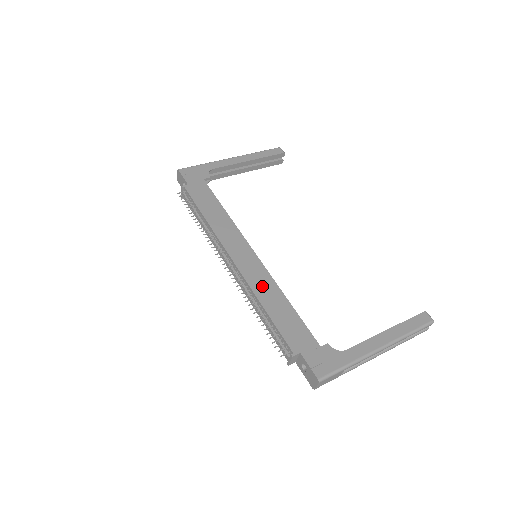
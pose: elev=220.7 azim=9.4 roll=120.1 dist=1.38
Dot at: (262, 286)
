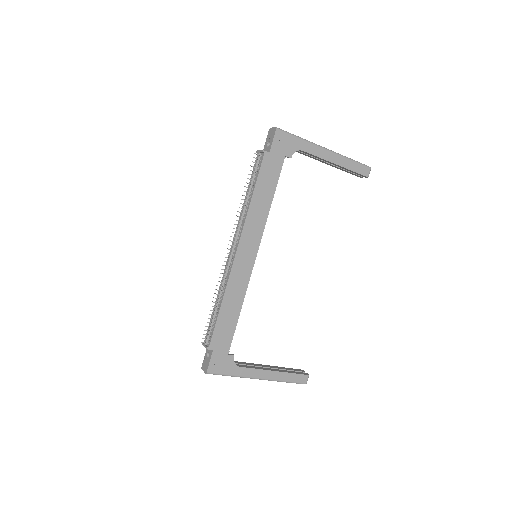
Dot at: (235, 288)
